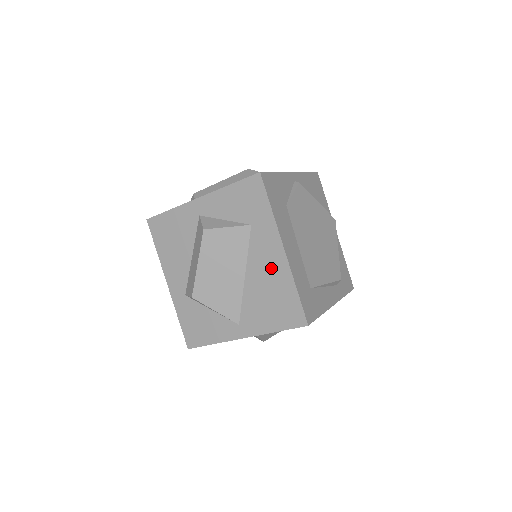
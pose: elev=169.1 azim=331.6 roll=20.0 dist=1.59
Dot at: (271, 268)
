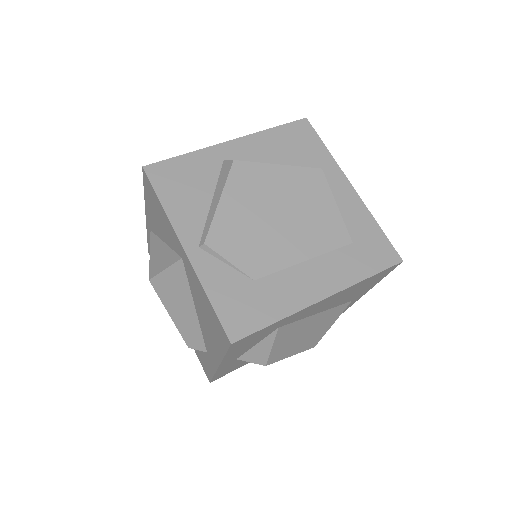
Dot at: (331, 301)
